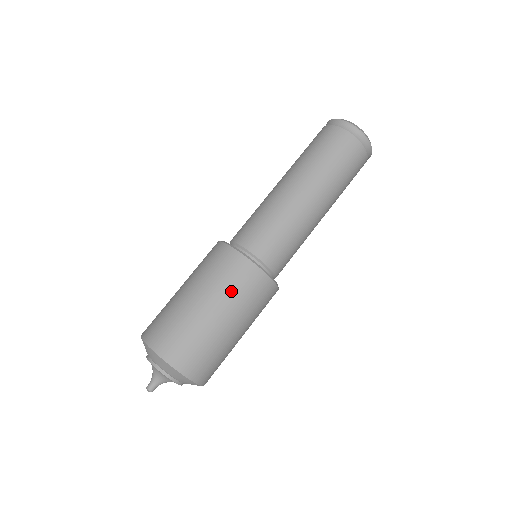
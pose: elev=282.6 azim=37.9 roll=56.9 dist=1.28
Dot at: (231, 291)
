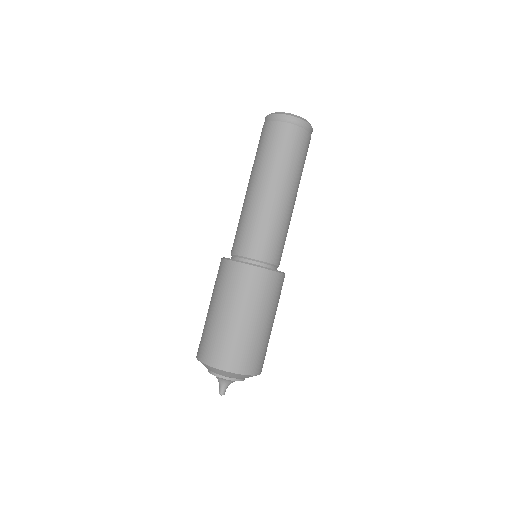
Dot at: (276, 302)
